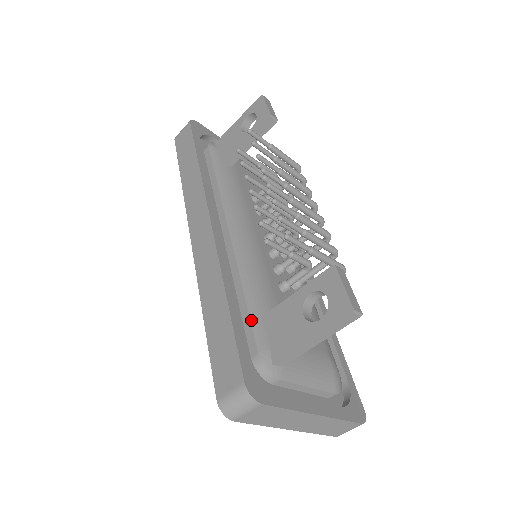
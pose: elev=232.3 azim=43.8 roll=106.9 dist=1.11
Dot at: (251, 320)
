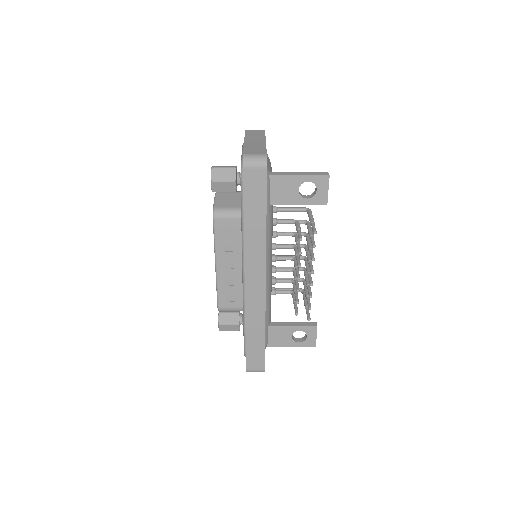
Dot at: (265, 331)
